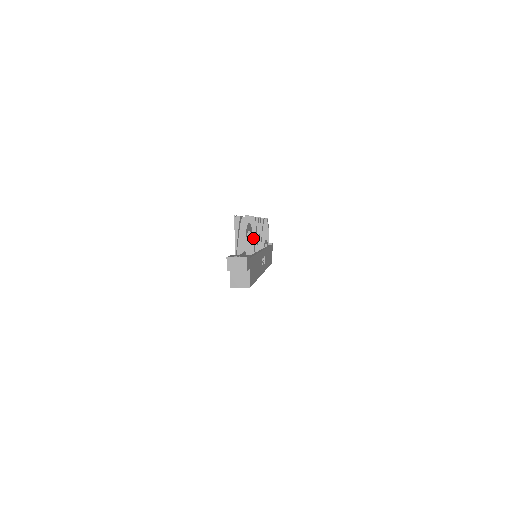
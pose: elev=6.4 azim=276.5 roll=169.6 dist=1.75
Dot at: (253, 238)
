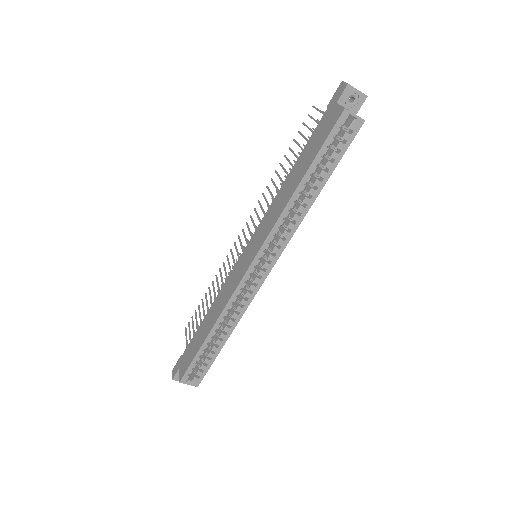
Dot at: occluded
